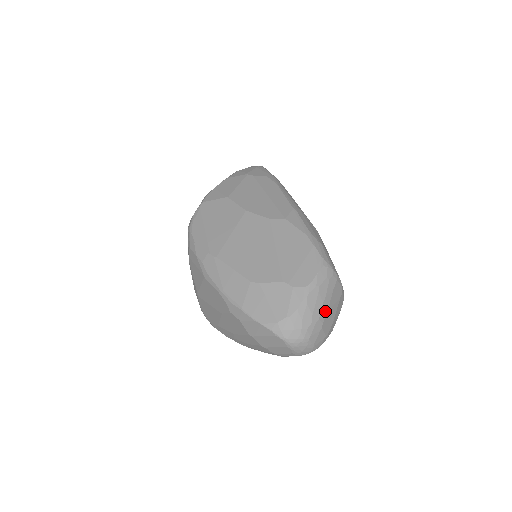
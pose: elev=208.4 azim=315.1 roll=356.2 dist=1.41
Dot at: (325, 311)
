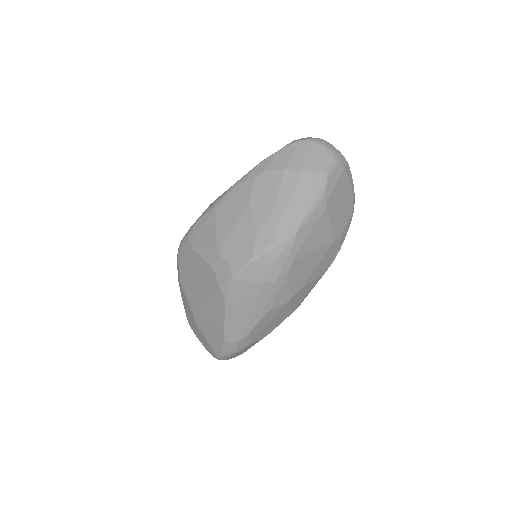
Dot at: occluded
